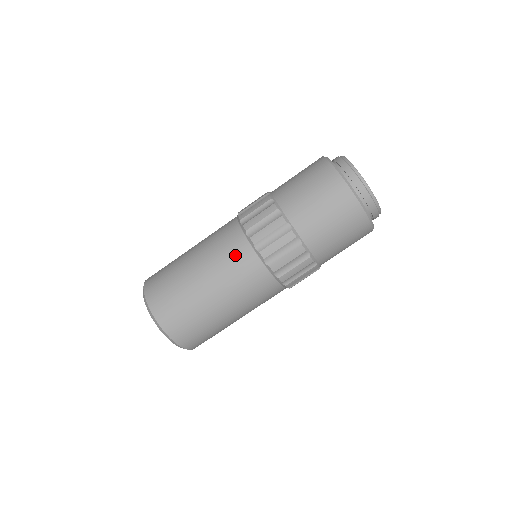
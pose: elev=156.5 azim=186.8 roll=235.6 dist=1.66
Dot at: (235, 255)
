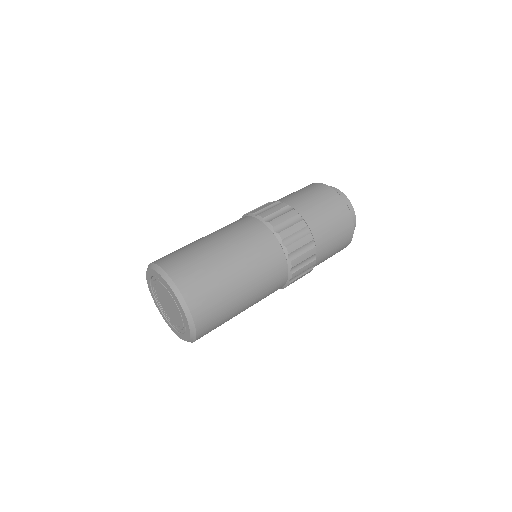
Dot at: (275, 274)
